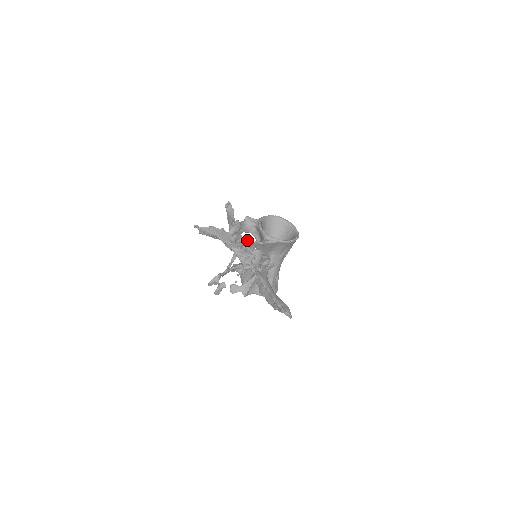
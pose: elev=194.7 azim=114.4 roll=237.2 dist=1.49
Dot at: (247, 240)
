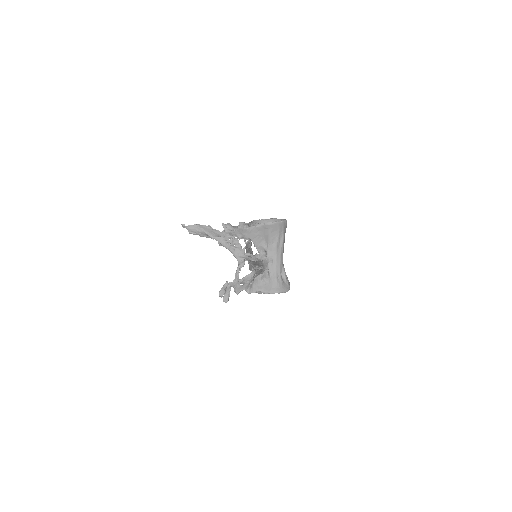
Dot at: (232, 230)
